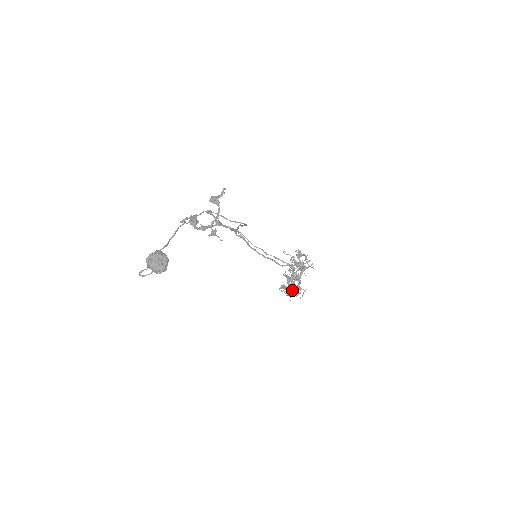
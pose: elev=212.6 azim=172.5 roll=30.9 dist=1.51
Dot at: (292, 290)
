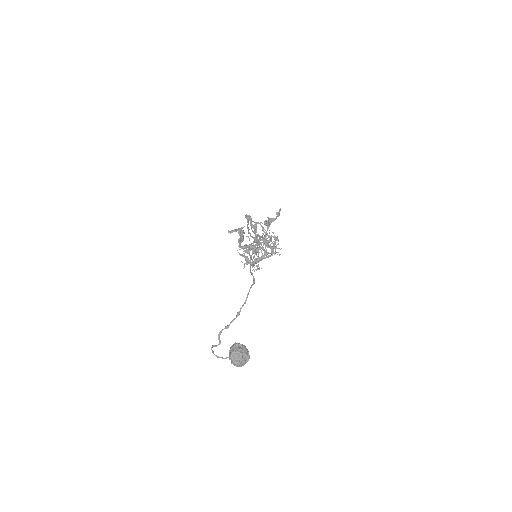
Dot at: (252, 267)
